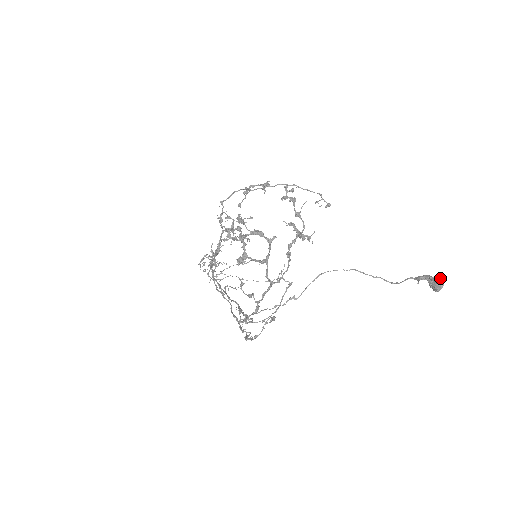
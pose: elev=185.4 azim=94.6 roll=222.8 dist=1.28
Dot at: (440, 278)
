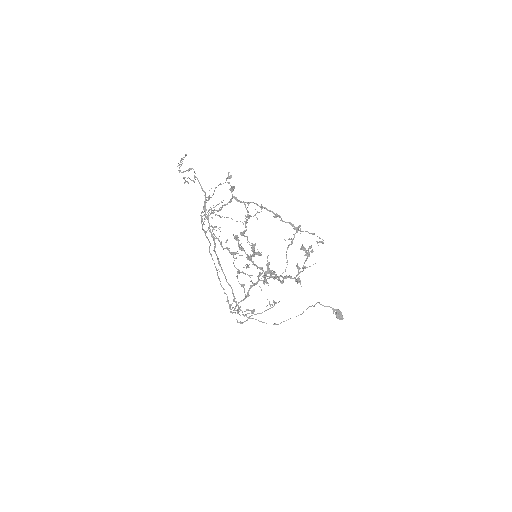
Dot at: occluded
